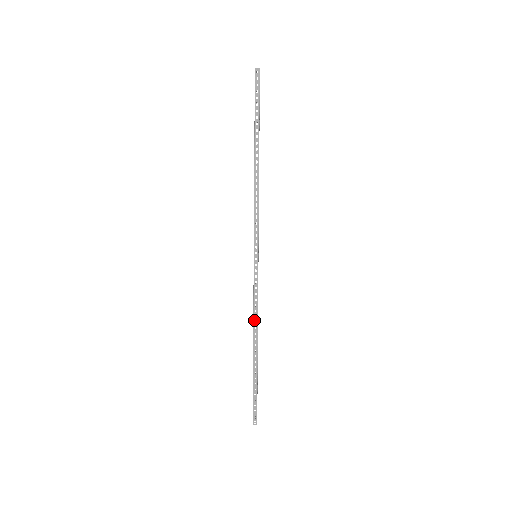
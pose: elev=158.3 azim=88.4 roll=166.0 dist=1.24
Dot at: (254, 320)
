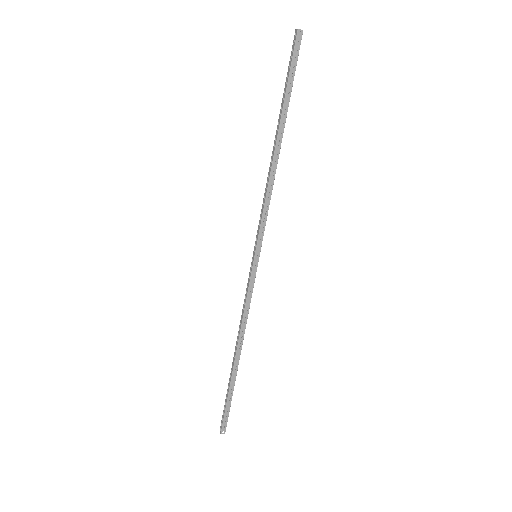
Dot at: (242, 326)
